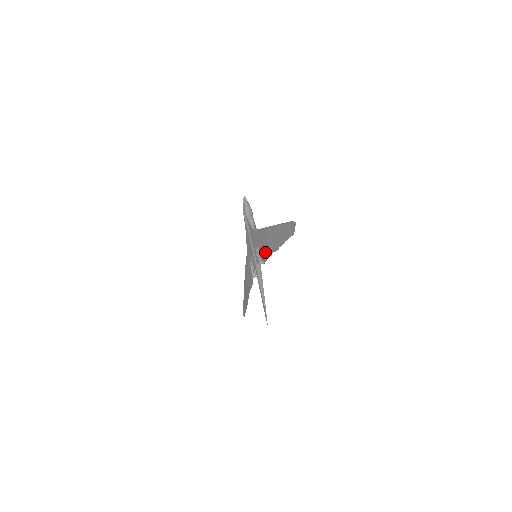
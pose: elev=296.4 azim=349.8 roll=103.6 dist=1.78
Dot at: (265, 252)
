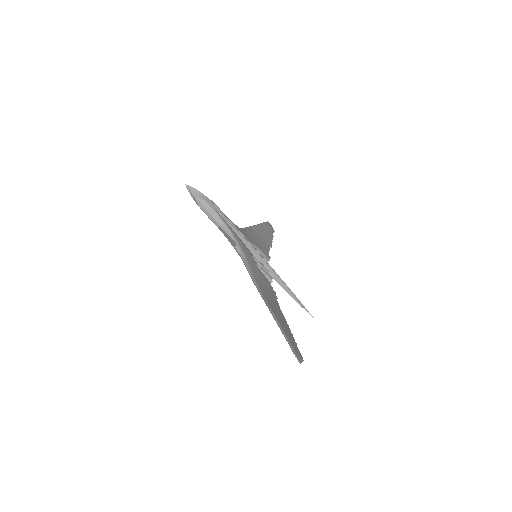
Dot at: occluded
